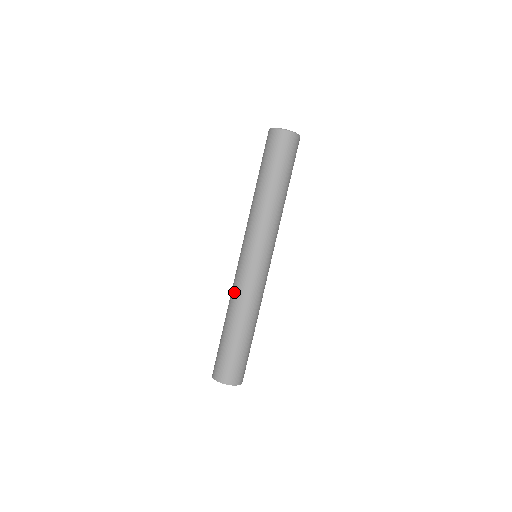
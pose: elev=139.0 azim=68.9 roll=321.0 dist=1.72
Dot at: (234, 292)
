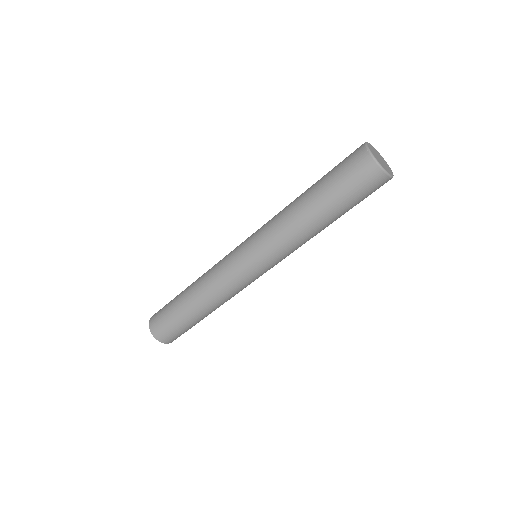
Dot at: (211, 272)
